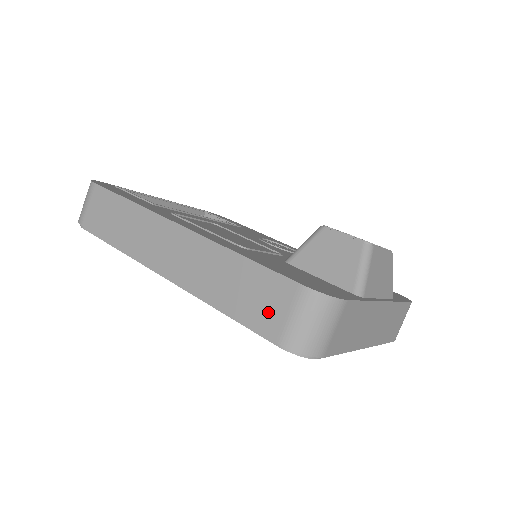
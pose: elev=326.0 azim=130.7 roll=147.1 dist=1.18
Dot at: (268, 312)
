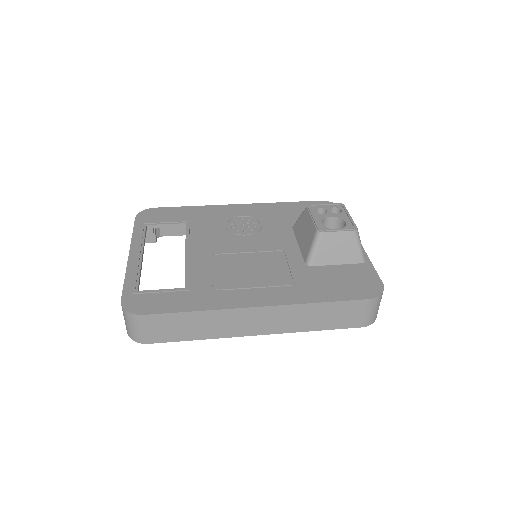
Dot at: (352, 318)
